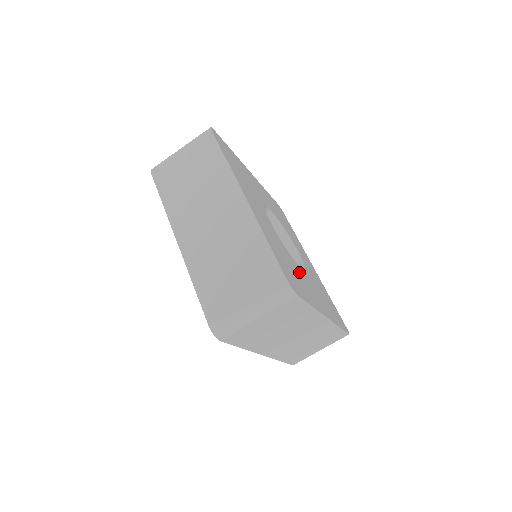
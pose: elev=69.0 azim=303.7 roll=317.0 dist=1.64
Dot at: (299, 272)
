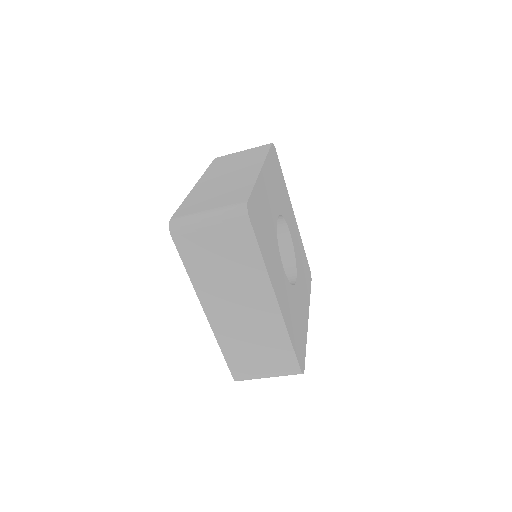
Dot at: (298, 302)
